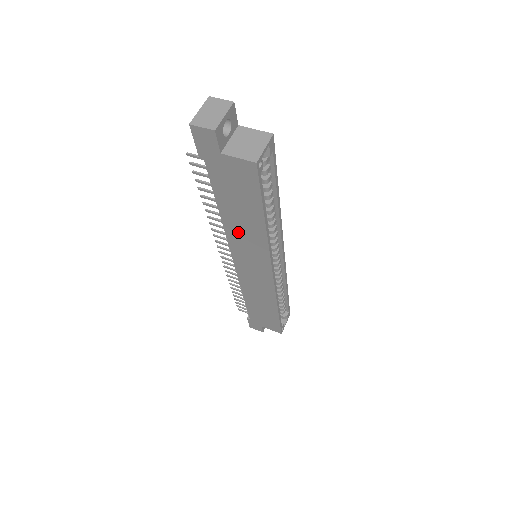
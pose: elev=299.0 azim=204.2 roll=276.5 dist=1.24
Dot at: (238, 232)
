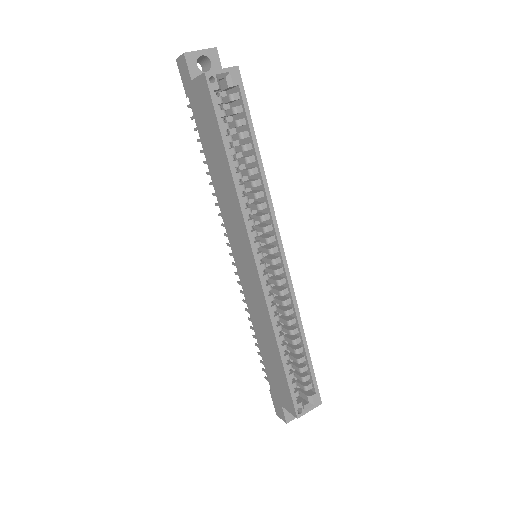
Dot at: (223, 198)
